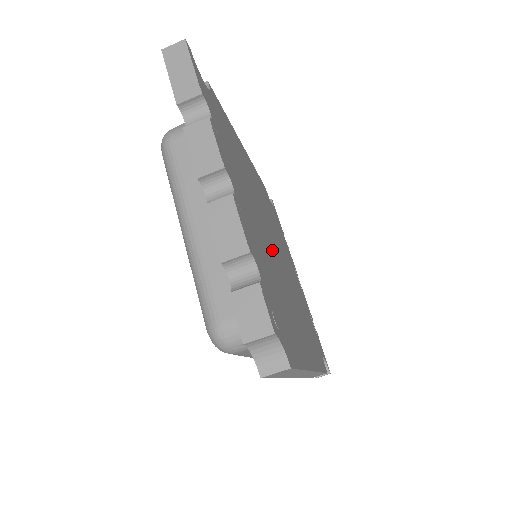
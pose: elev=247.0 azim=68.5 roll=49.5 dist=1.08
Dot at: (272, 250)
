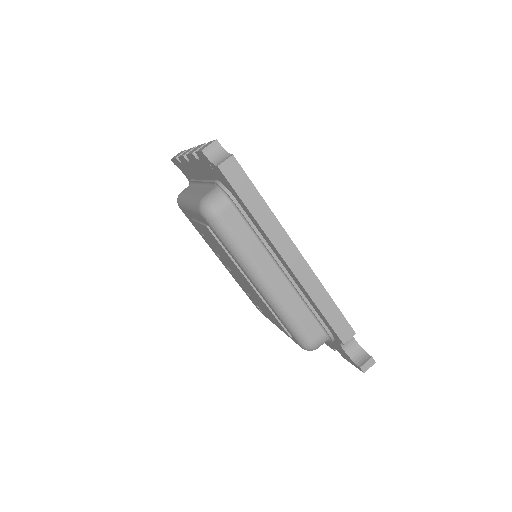
Dot at: occluded
